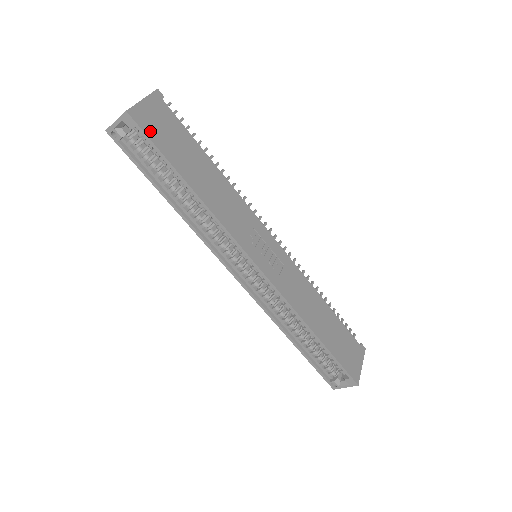
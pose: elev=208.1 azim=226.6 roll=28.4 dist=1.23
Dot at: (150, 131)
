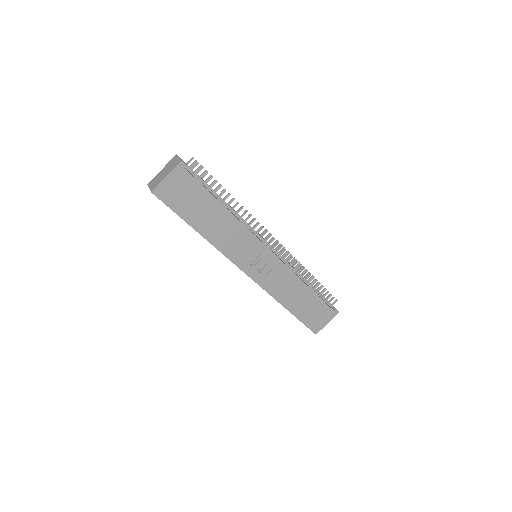
Dot at: (169, 201)
